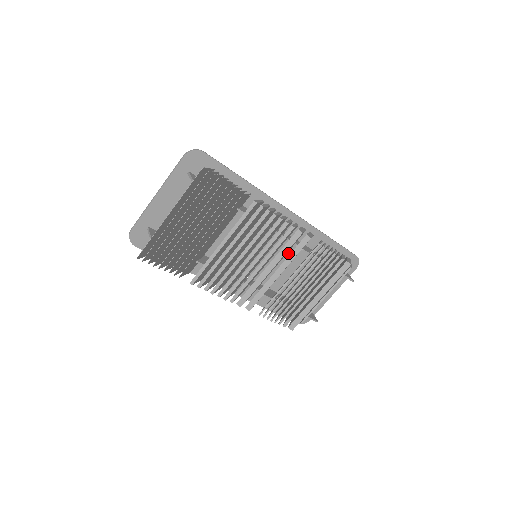
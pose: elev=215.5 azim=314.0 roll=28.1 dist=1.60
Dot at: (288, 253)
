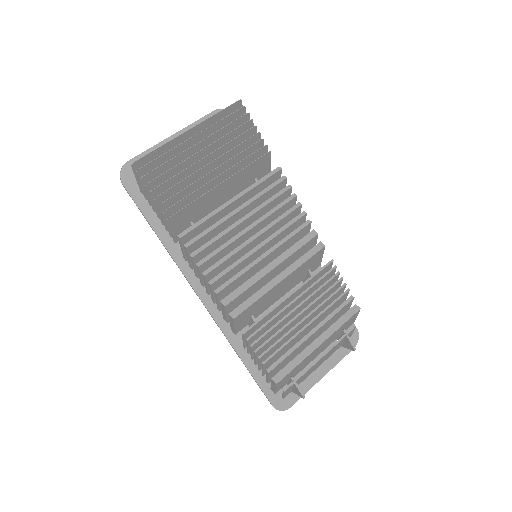
Dot at: occluded
